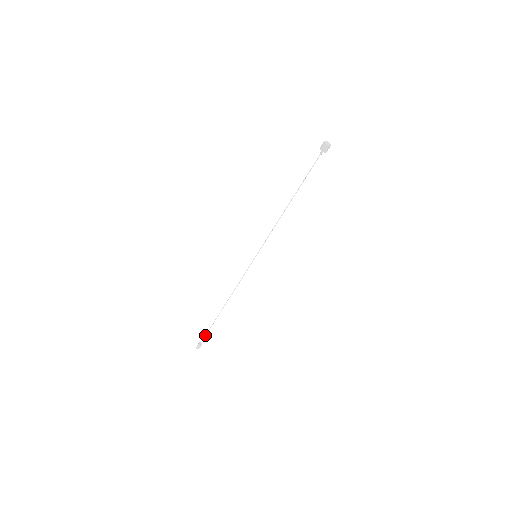
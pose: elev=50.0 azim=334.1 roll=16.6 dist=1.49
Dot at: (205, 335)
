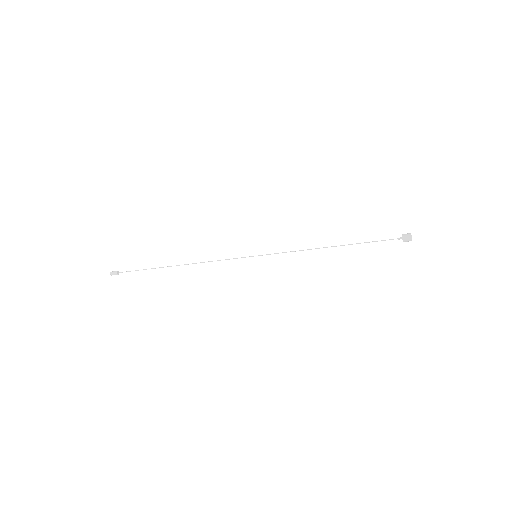
Dot at: occluded
